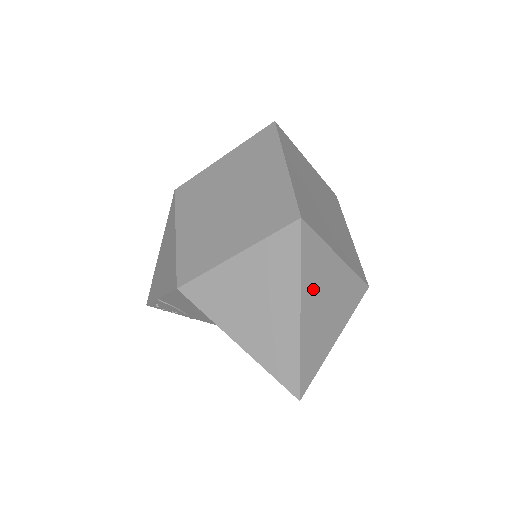
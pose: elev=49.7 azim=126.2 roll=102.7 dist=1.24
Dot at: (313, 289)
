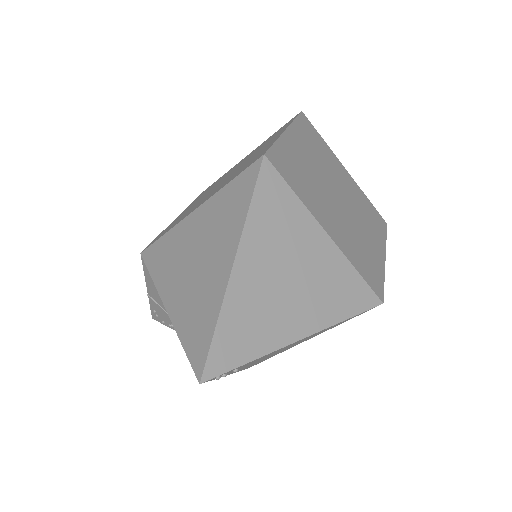
Dot at: (266, 247)
